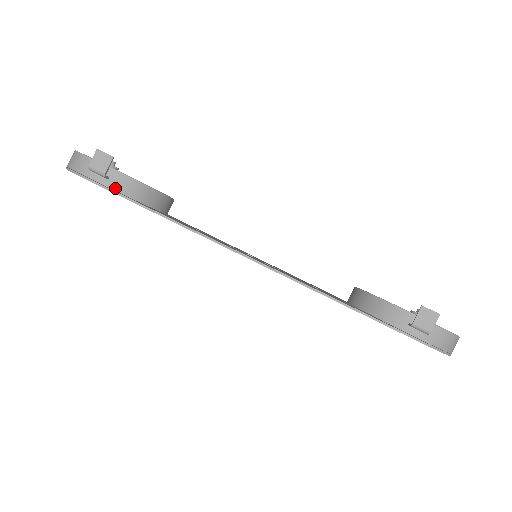
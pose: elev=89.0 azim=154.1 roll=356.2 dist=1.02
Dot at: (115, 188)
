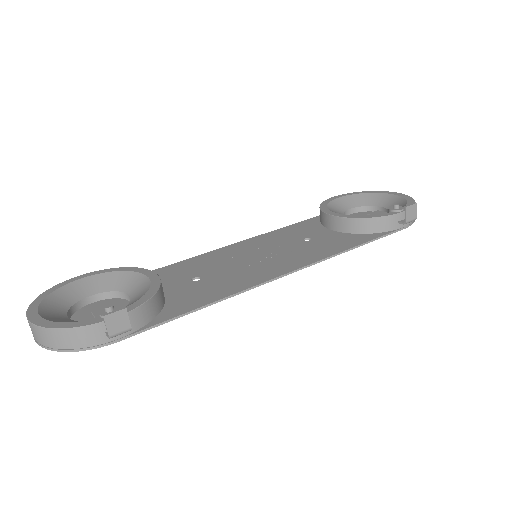
Dot at: (139, 326)
